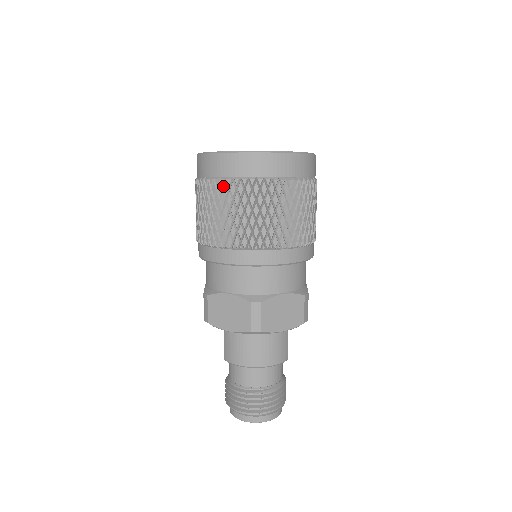
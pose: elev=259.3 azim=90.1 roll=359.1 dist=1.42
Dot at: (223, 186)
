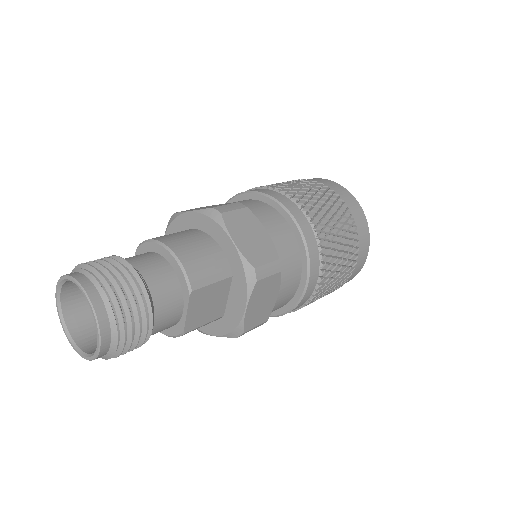
Dot at: occluded
